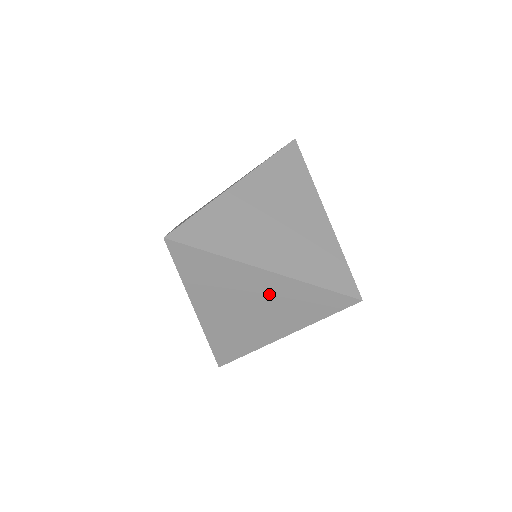
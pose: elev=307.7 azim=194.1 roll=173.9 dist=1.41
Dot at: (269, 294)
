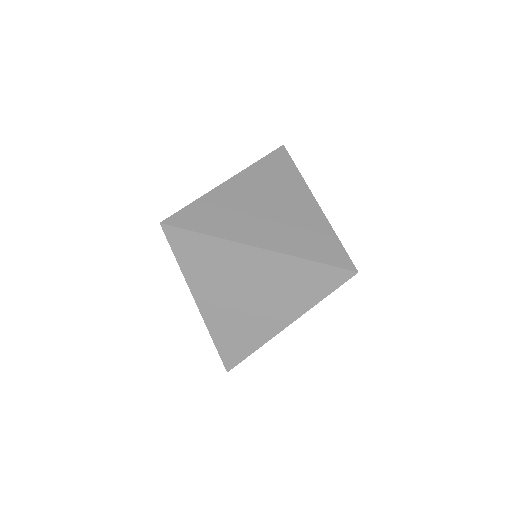
Dot at: occluded
